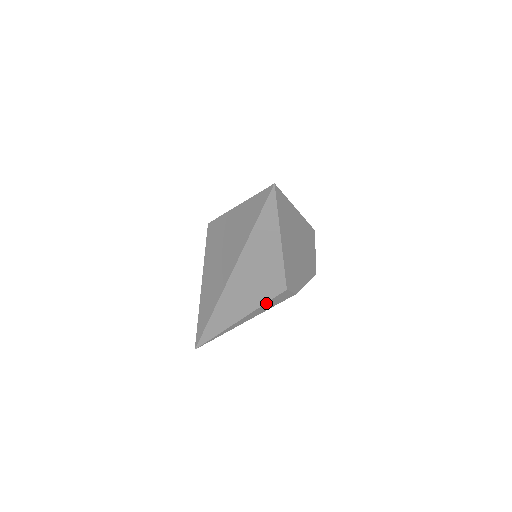
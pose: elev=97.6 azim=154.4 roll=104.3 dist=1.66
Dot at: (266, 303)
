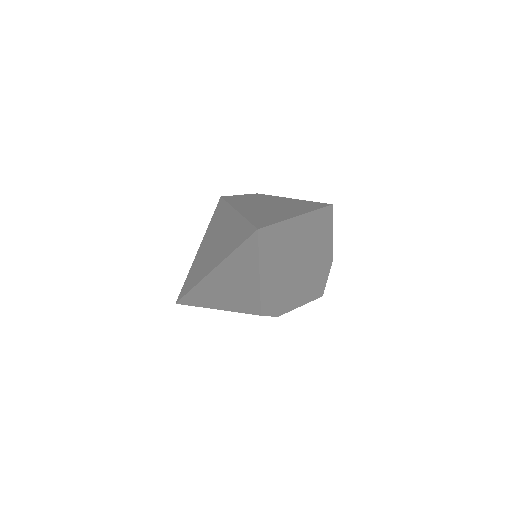
Dot at: (240, 312)
